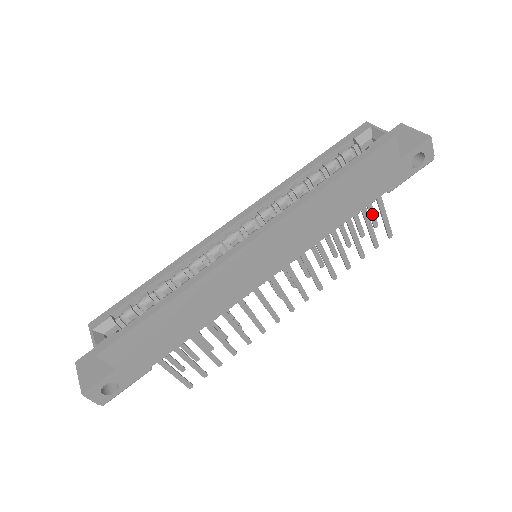
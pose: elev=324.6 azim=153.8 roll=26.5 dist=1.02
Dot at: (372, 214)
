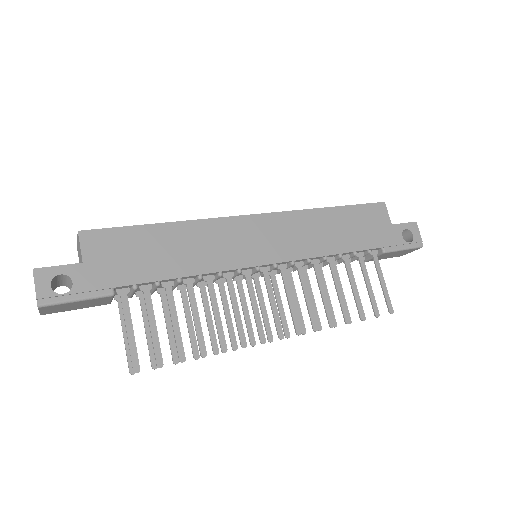
Dot at: occluded
